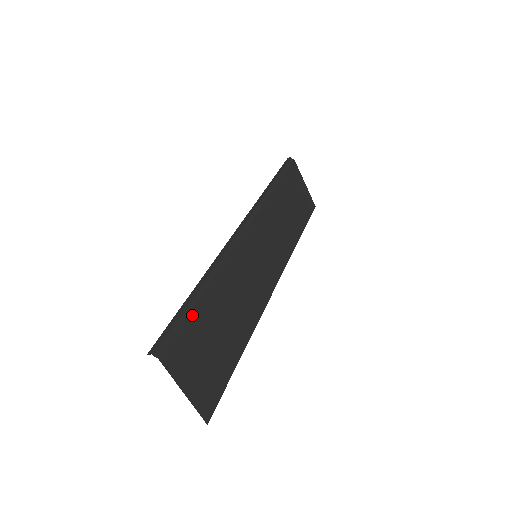
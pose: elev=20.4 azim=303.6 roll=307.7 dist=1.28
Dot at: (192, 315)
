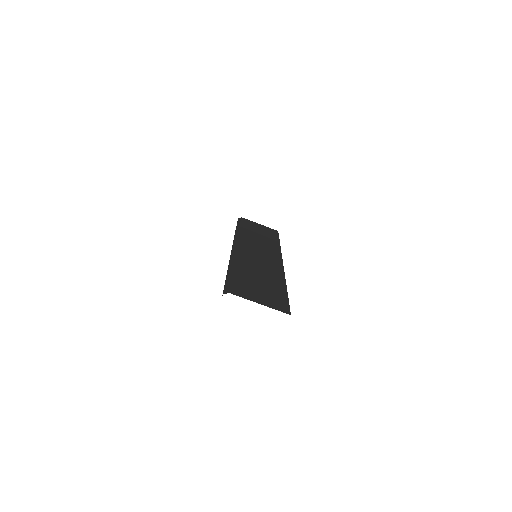
Dot at: (234, 277)
